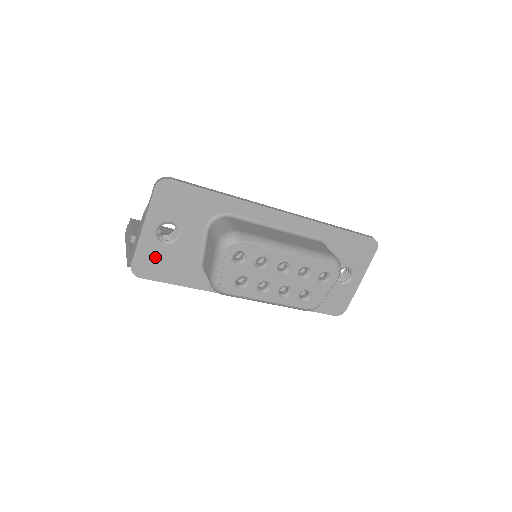
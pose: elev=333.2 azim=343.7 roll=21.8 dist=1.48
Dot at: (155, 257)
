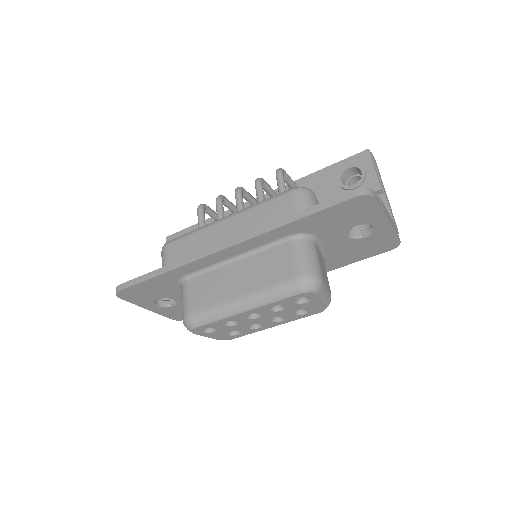
Dot at: (179, 311)
